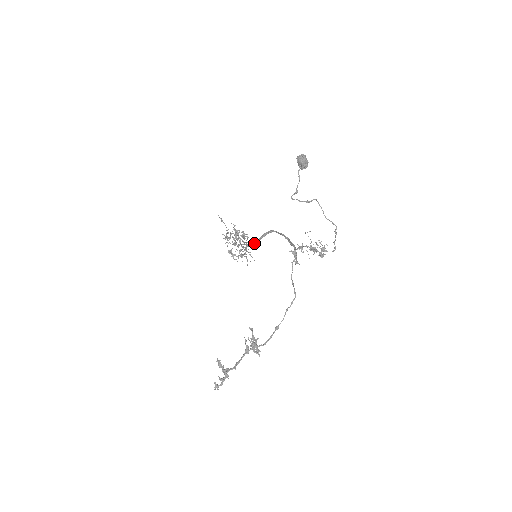
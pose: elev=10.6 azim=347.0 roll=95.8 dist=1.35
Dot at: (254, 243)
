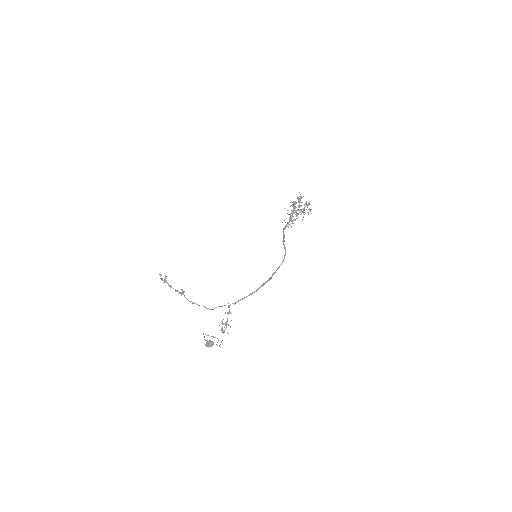
Dot at: (284, 237)
